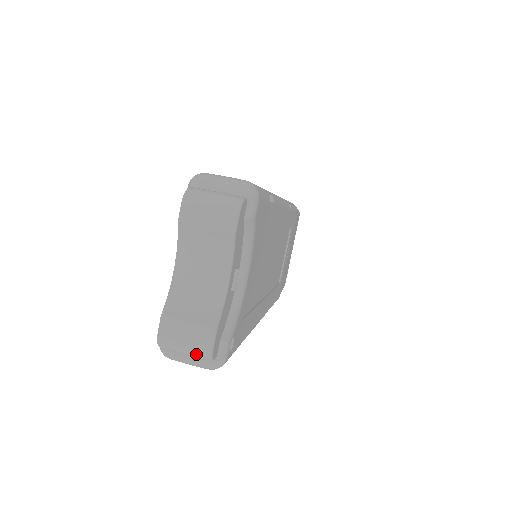
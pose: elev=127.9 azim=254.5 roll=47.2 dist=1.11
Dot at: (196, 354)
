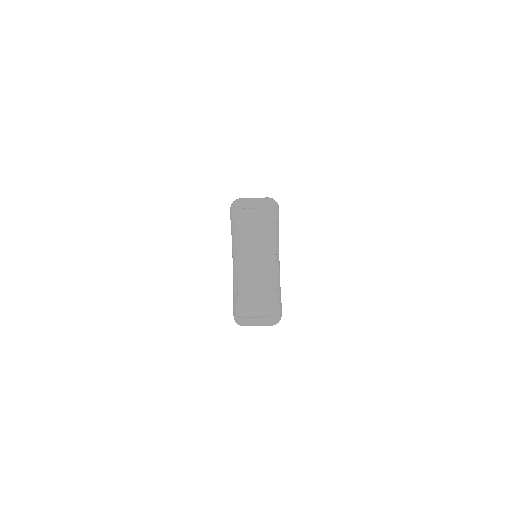
Dot at: (266, 314)
